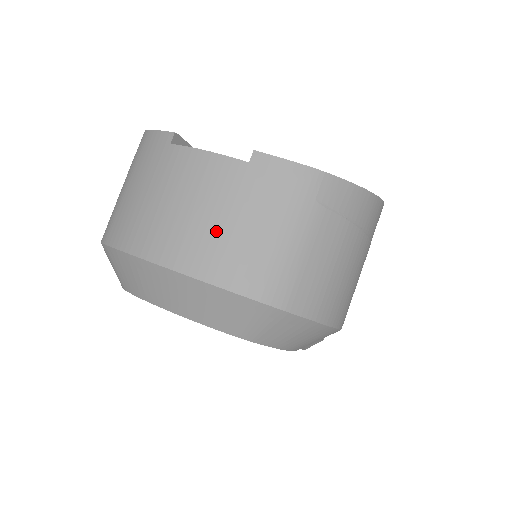
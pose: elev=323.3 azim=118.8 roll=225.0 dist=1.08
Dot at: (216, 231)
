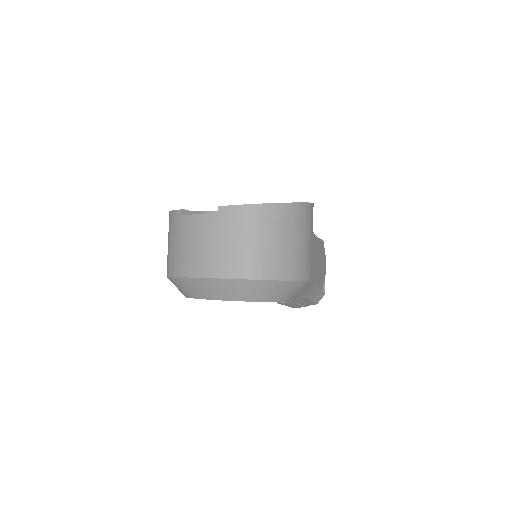
Dot at: (213, 252)
